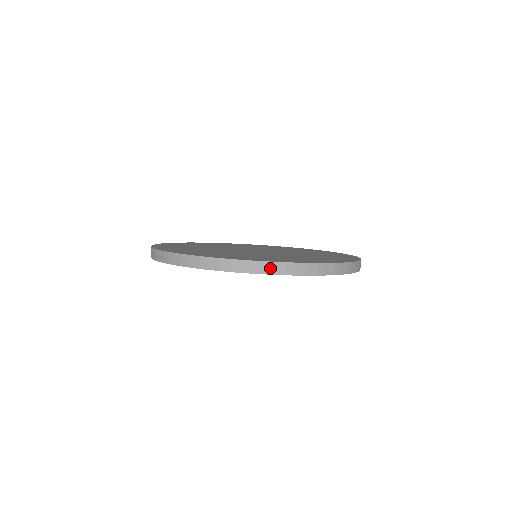
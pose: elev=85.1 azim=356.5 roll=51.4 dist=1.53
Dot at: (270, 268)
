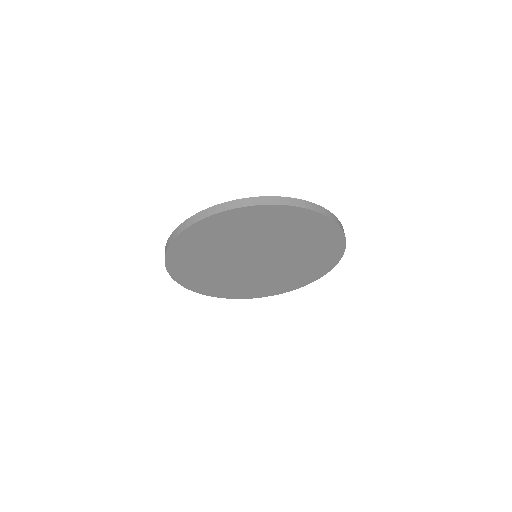
Dot at: (179, 230)
